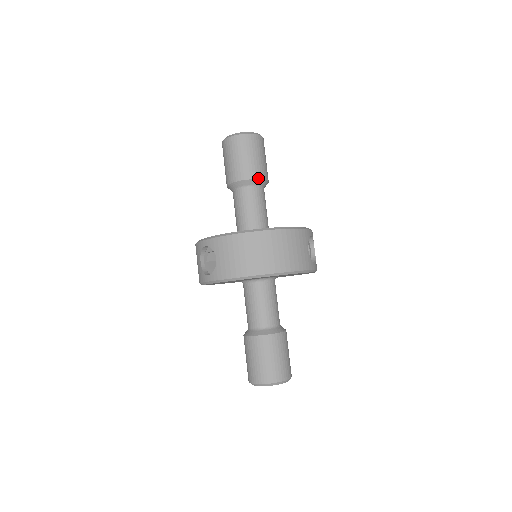
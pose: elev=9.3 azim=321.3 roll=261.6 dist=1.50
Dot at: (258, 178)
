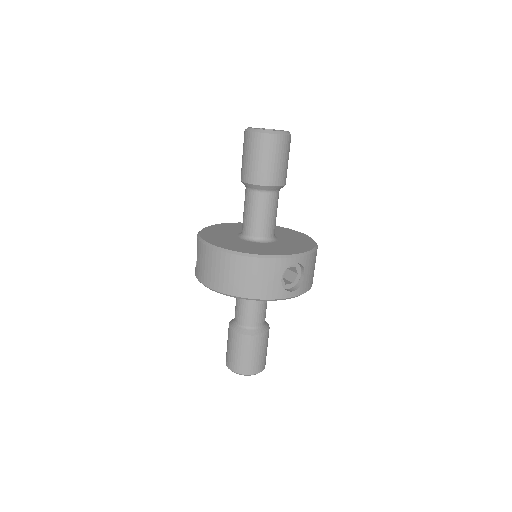
Dot at: (262, 184)
